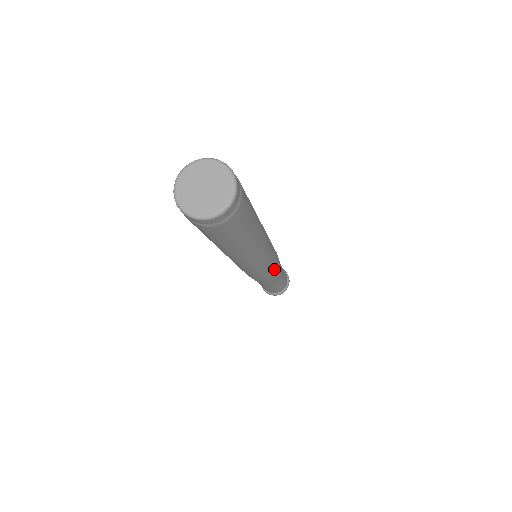
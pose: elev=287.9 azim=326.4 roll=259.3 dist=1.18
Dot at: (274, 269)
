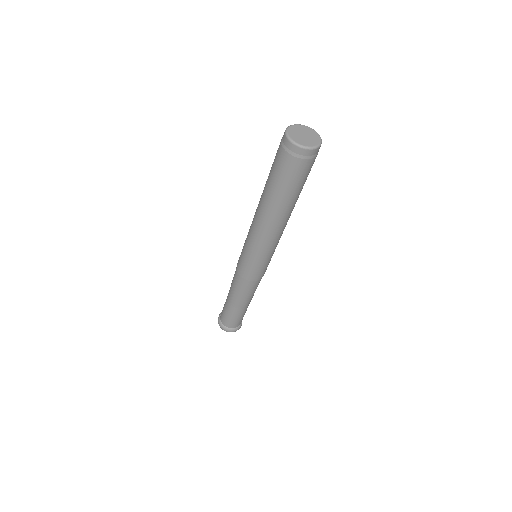
Dot at: occluded
